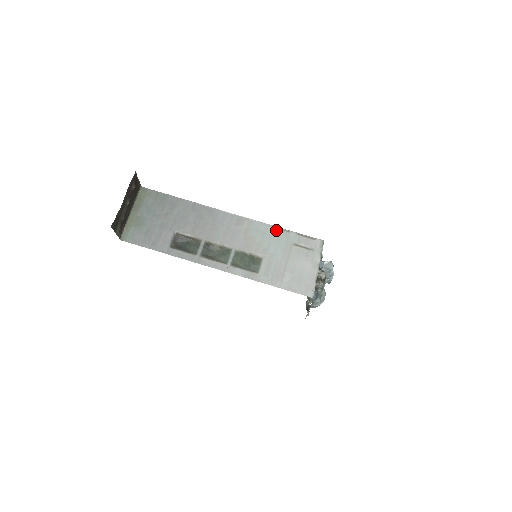
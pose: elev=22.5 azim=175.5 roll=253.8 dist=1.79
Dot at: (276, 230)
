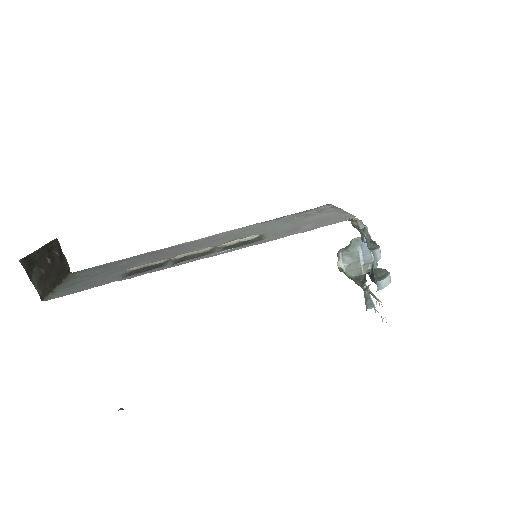
Dot at: (264, 223)
